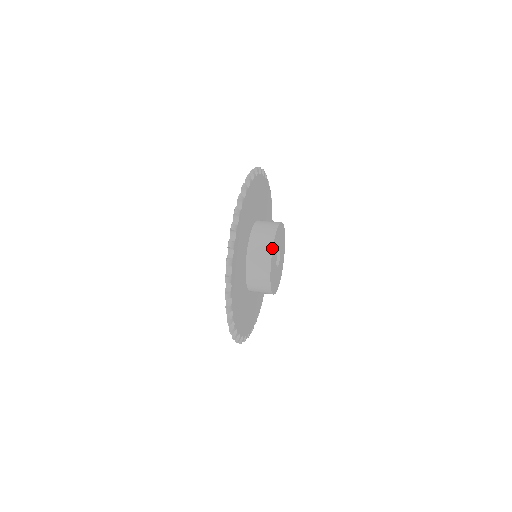
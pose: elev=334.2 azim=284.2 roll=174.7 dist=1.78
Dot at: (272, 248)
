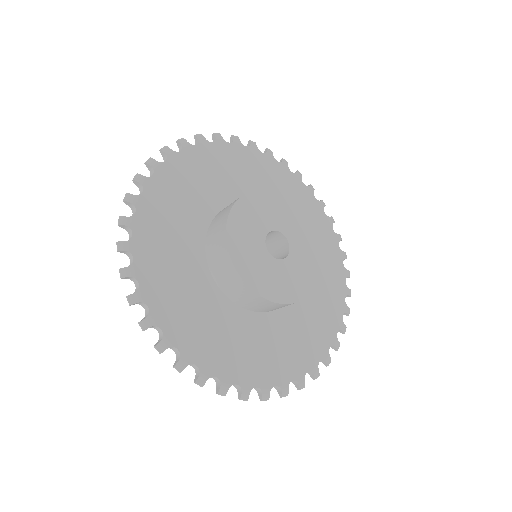
Dot at: (283, 195)
